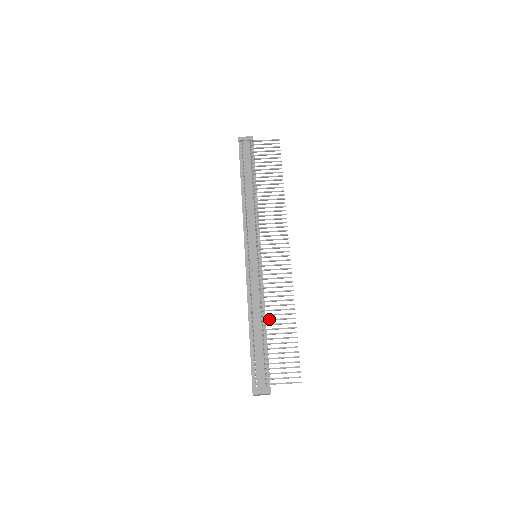
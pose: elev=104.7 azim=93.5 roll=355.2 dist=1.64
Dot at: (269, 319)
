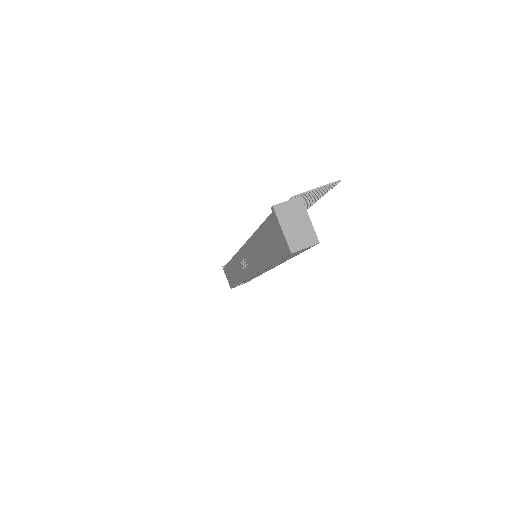
Dot at: occluded
